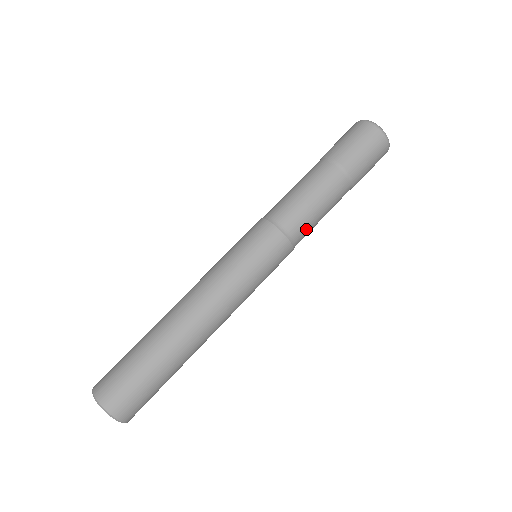
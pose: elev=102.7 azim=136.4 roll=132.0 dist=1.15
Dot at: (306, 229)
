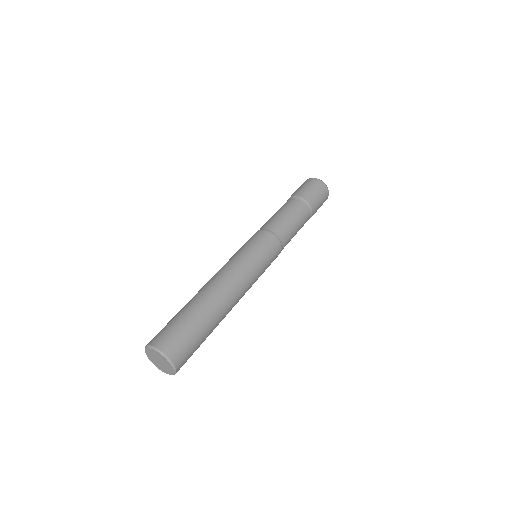
Dot at: occluded
